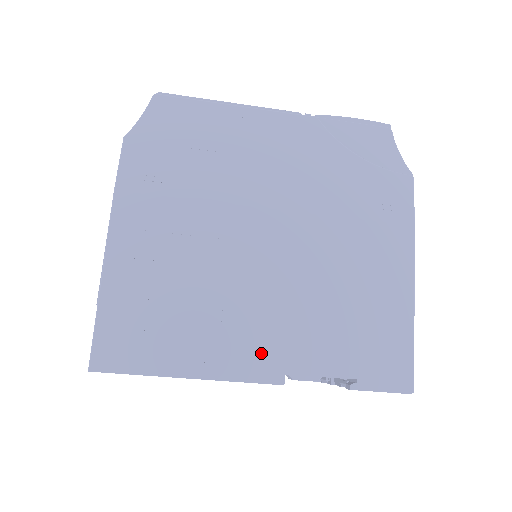
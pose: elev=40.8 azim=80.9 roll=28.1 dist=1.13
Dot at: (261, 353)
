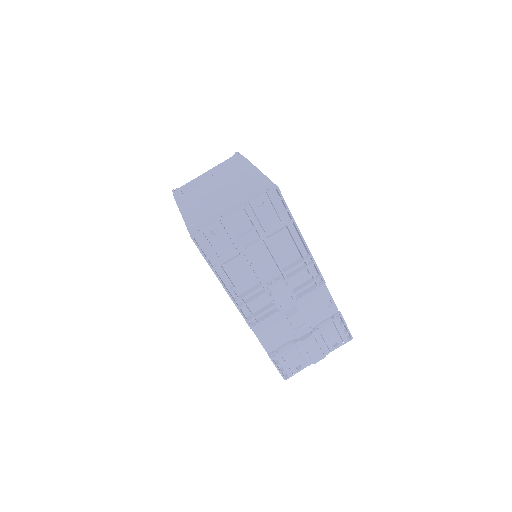
Dot at: occluded
